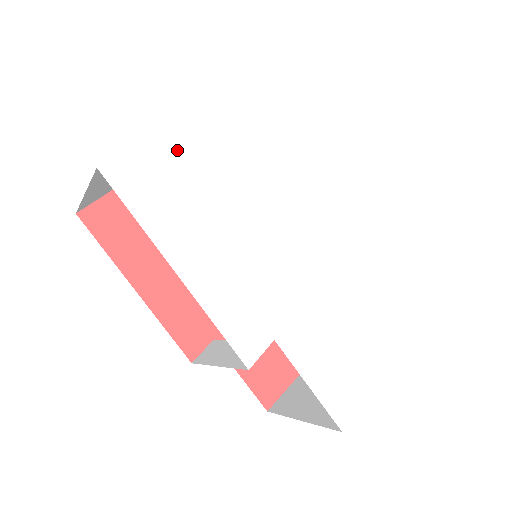
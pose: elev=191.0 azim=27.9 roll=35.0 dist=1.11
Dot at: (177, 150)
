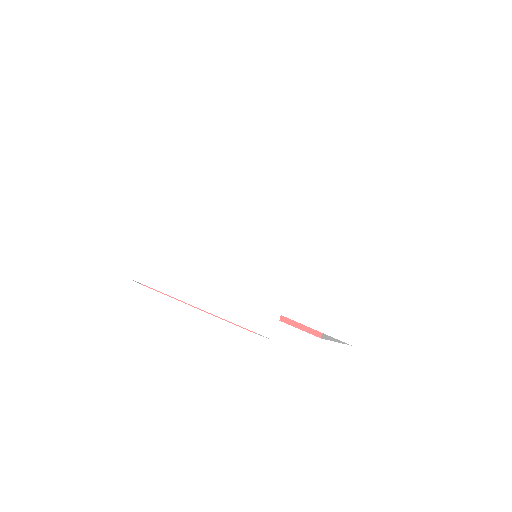
Dot at: (167, 239)
